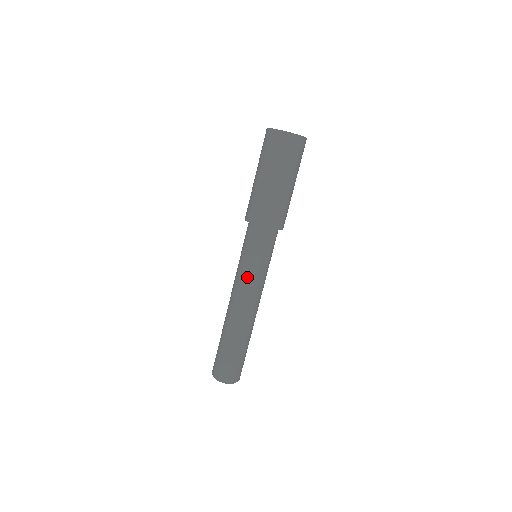
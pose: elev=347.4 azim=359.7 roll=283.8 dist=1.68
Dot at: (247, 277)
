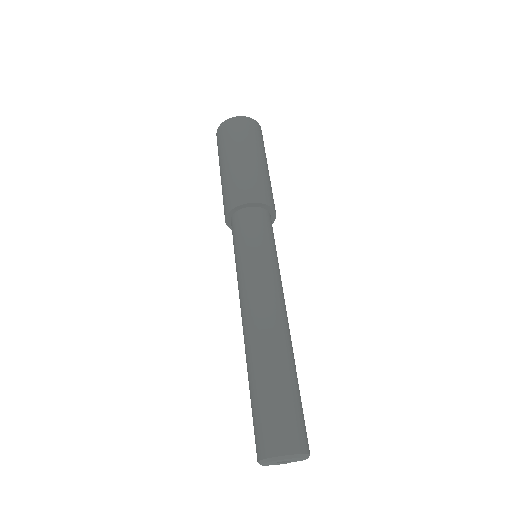
Dot at: (244, 274)
